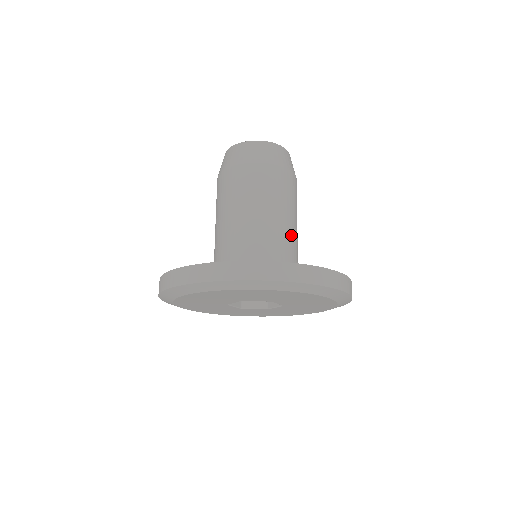
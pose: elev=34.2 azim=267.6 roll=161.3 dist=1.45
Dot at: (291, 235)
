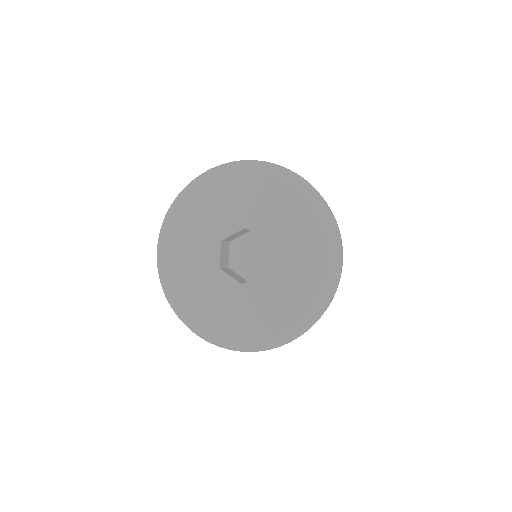
Dot at: occluded
